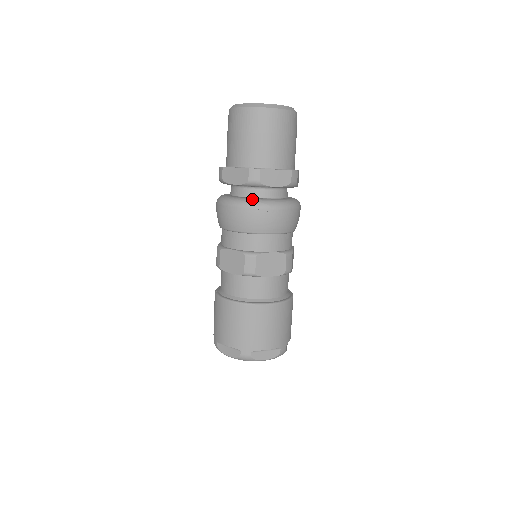
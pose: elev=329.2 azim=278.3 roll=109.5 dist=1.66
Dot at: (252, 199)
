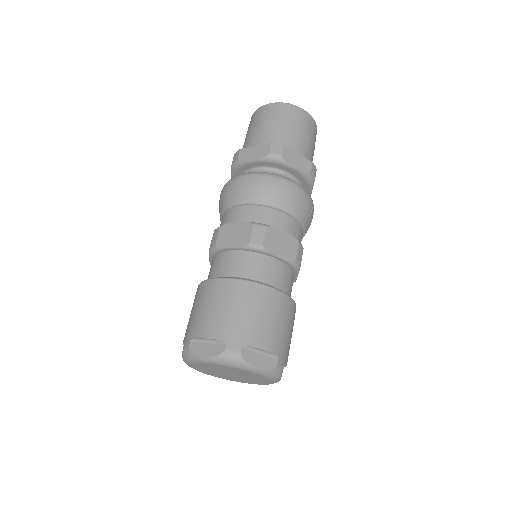
Dot at: occluded
